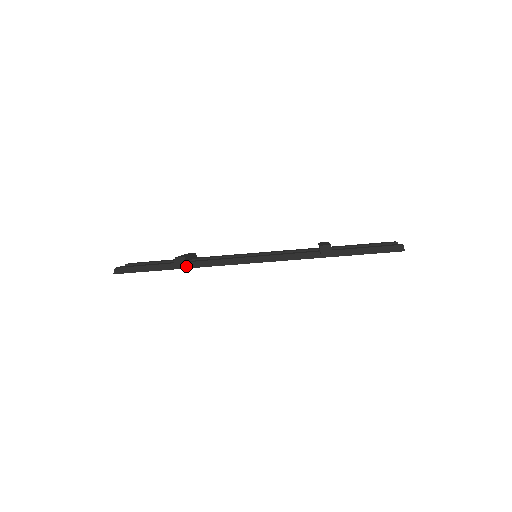
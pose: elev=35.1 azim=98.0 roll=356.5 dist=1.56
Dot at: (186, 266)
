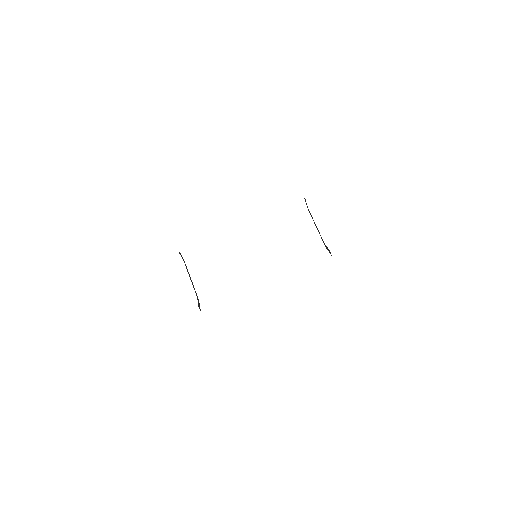
Dot at: occluded
